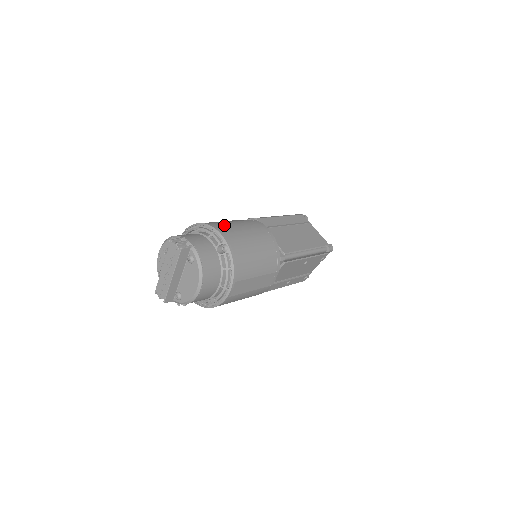
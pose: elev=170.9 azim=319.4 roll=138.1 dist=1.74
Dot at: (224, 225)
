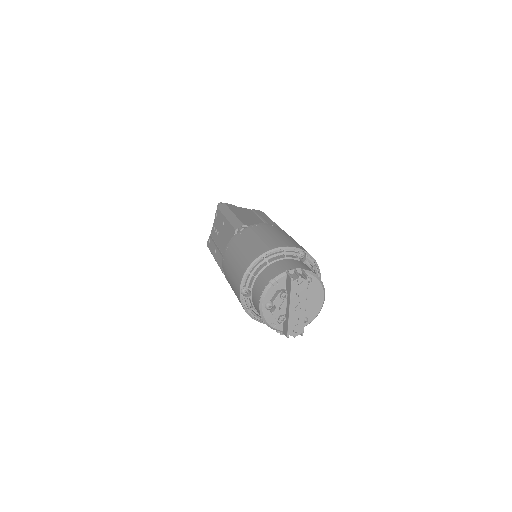
Dot at: (273, 241)
